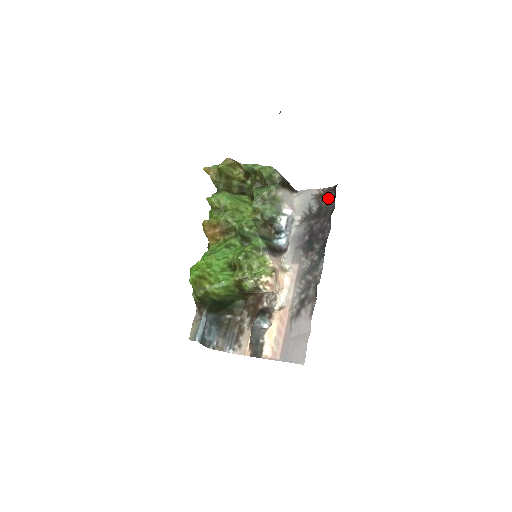
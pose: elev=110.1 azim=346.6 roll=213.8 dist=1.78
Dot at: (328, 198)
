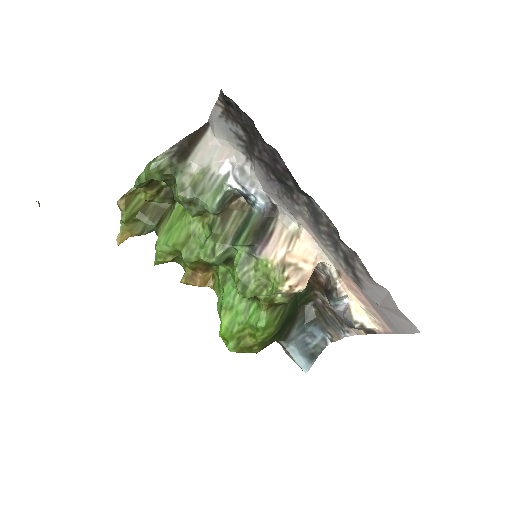
Dot at: (234, 110)
